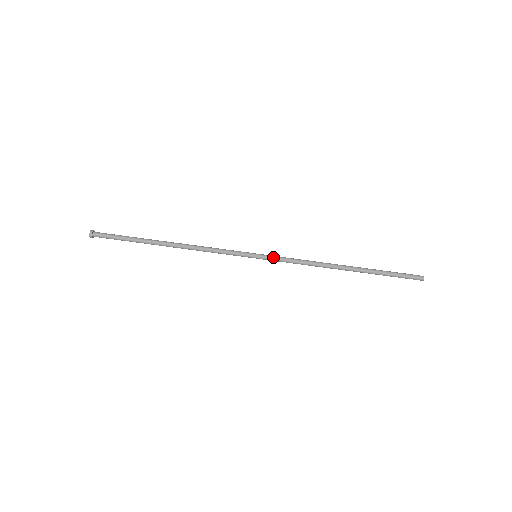
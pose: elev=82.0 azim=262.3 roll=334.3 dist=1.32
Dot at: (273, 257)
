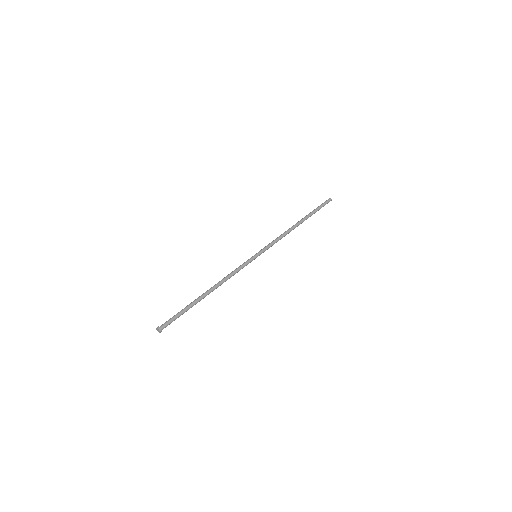
Dot at: (263, 249)
